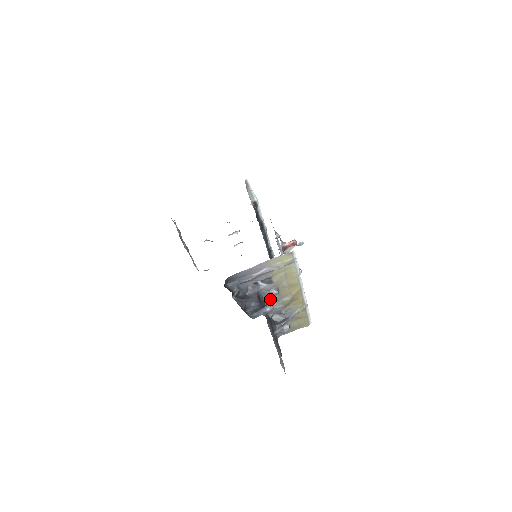
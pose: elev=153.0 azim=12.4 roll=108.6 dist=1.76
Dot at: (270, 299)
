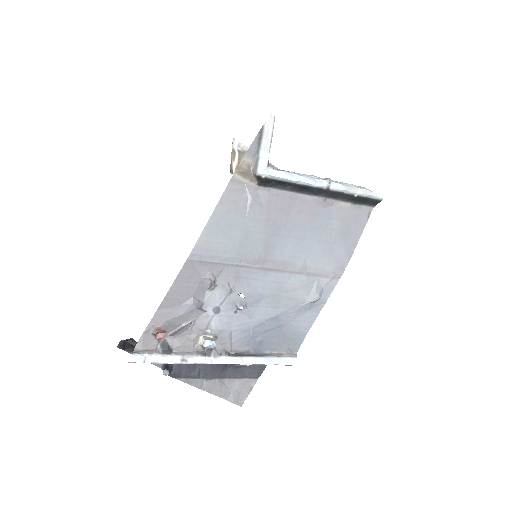
Dot at: occluded
